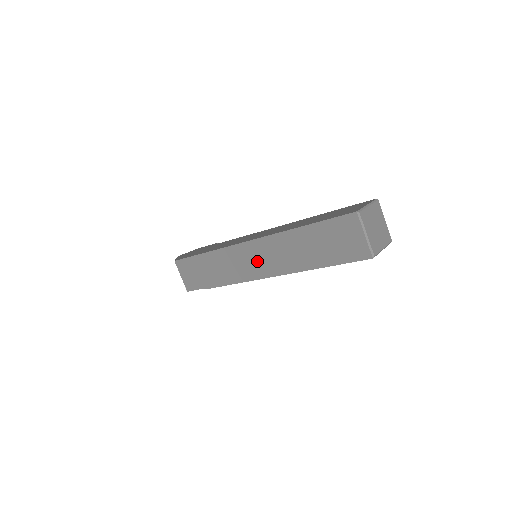
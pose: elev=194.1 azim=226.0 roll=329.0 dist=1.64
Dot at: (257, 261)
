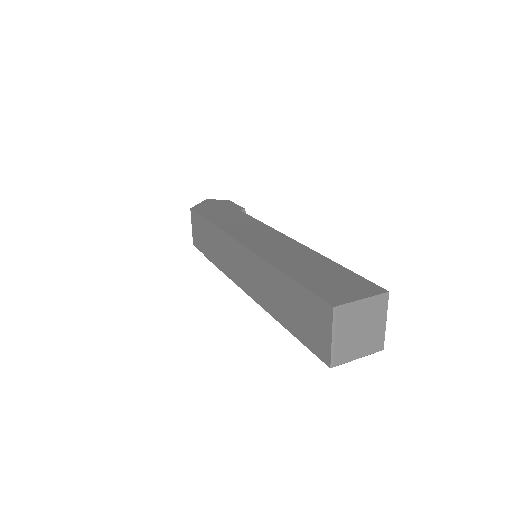
Dot at: (242, 269)
